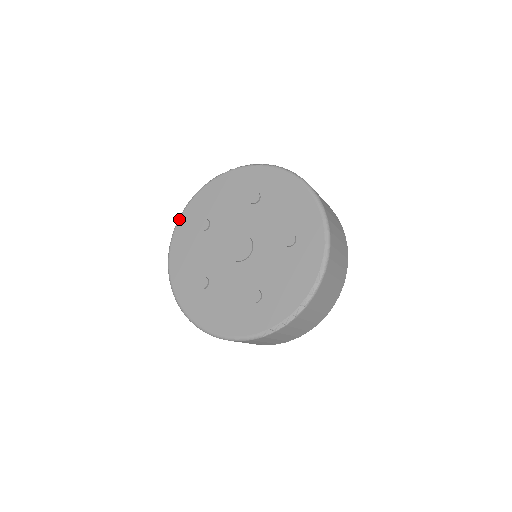
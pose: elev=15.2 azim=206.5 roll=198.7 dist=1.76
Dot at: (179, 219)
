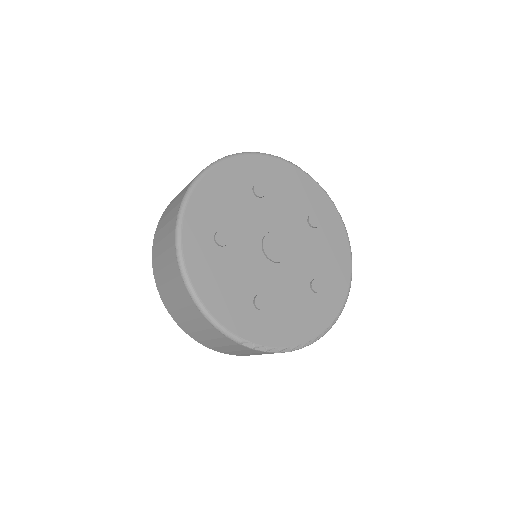
Dot at: (239, 155)
